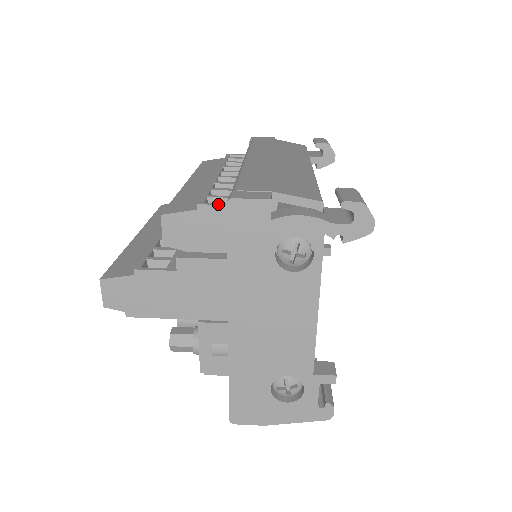
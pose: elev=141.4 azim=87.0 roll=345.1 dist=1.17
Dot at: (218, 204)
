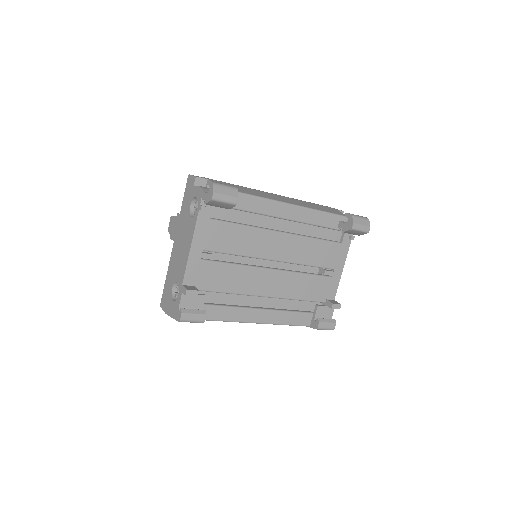
Dot at: occluded
